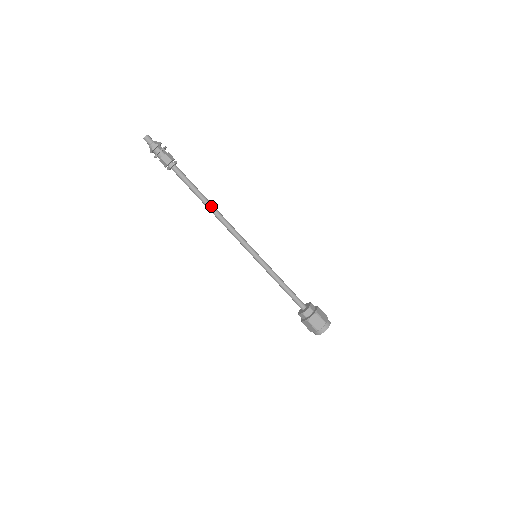
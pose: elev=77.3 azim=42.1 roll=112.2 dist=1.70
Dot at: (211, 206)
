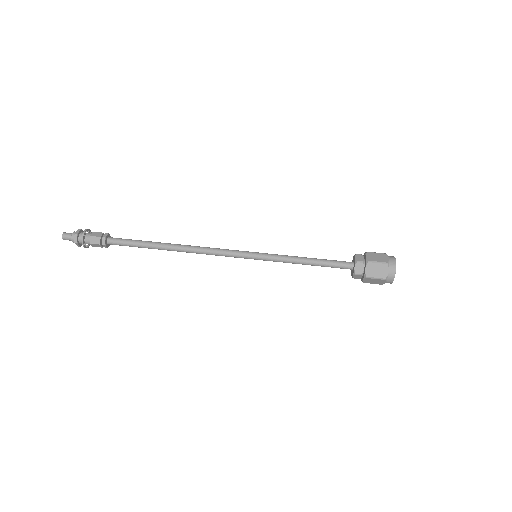
Dot at: (172, 244)
